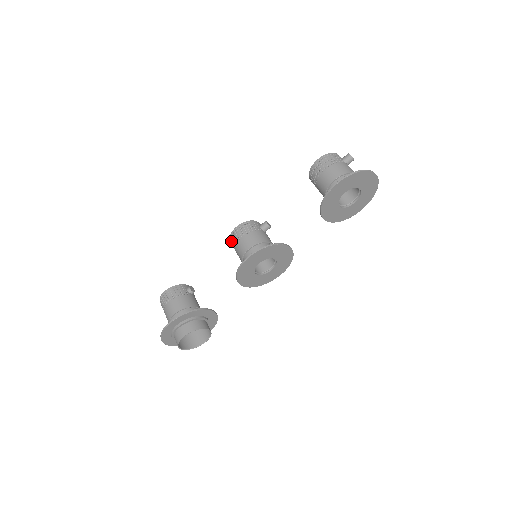
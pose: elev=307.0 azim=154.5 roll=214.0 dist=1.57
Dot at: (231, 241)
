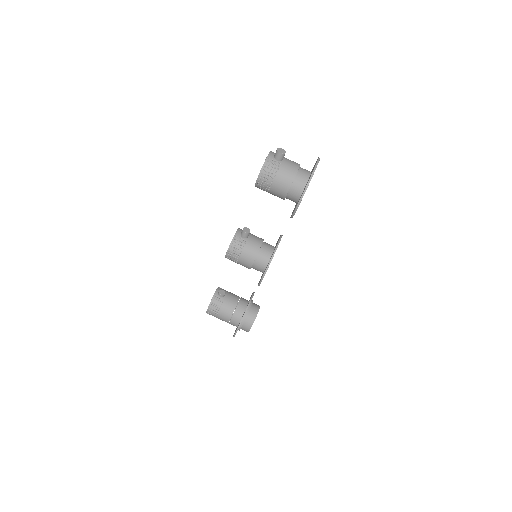
Dot at: (229, 259)
